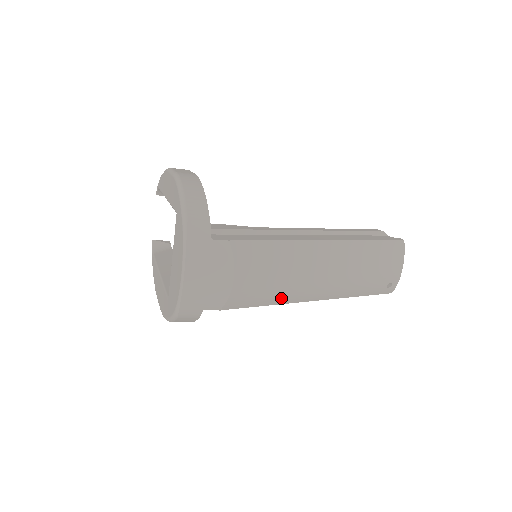
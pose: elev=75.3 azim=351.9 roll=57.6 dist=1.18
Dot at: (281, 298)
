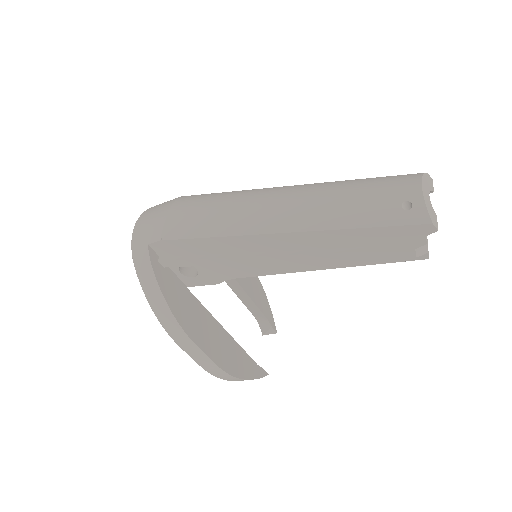
Dot at: (225, 225)
